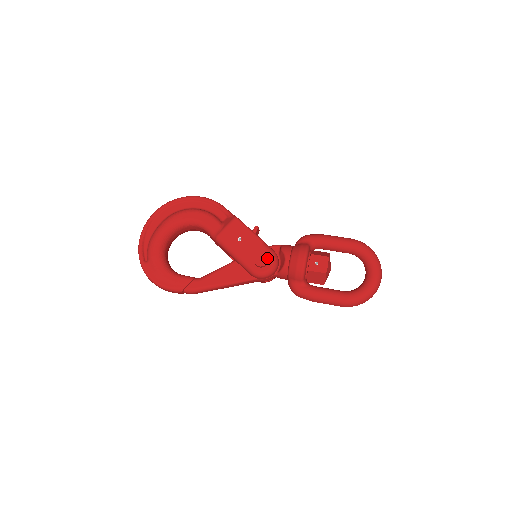
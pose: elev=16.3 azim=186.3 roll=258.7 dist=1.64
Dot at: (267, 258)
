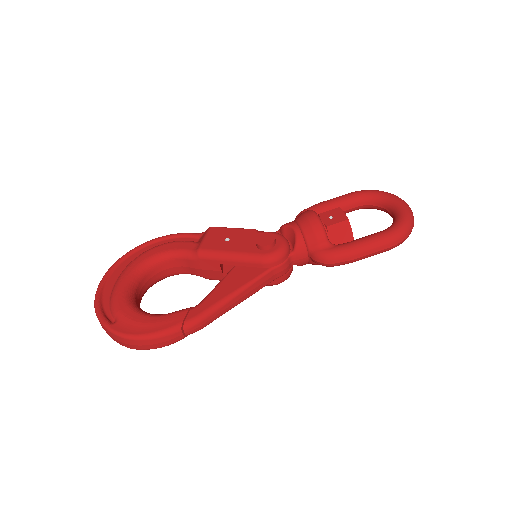
Dot at: (272, 235)
